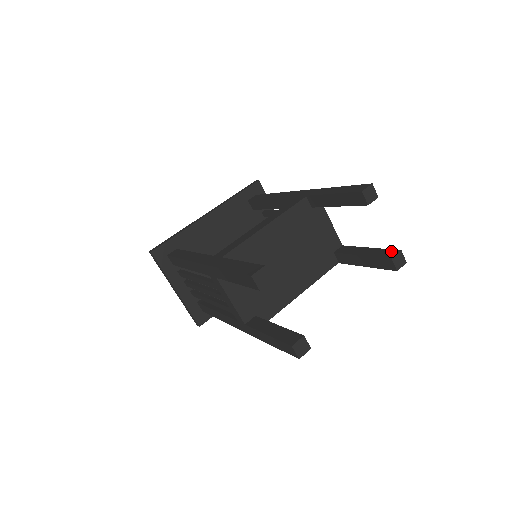
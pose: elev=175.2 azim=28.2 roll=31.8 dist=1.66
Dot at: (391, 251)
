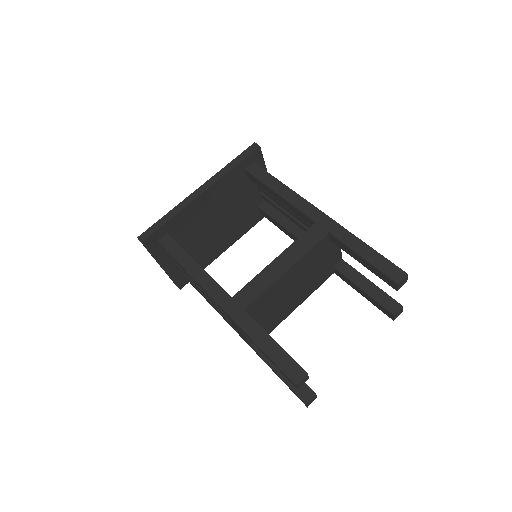
Dot at: (394, 302)
